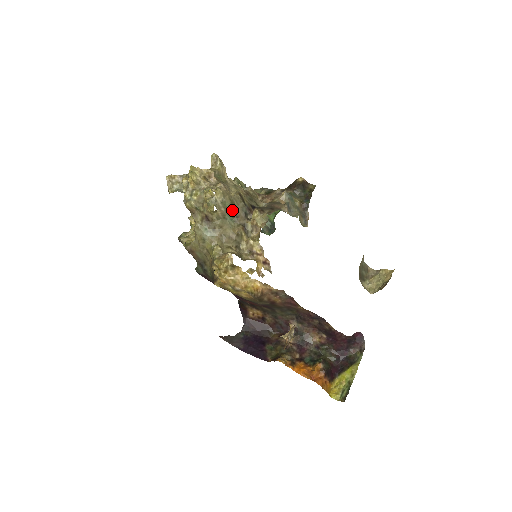
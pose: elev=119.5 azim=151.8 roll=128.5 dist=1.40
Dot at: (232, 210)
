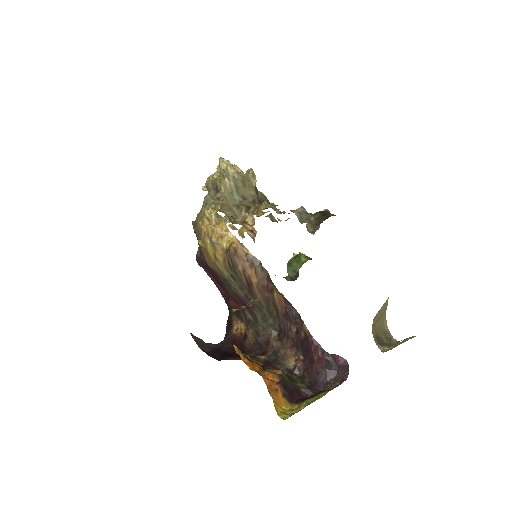
Dot at: (242, 191)
